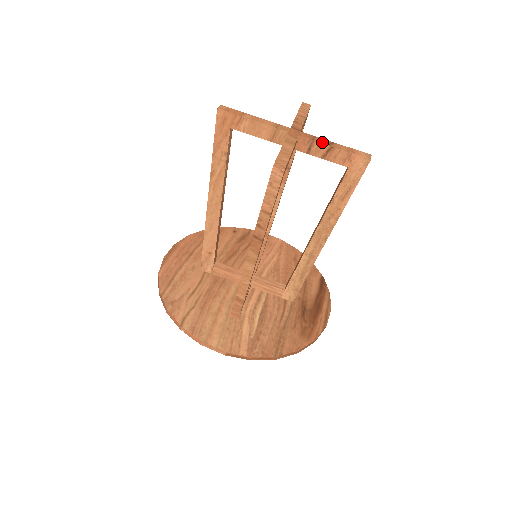
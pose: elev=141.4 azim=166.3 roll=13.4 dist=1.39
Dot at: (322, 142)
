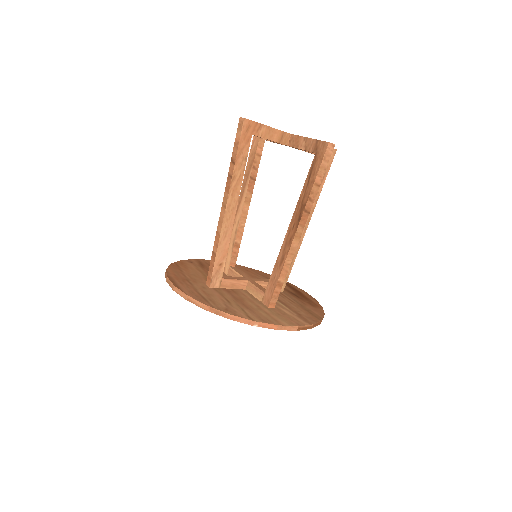
Dot at: occluded
